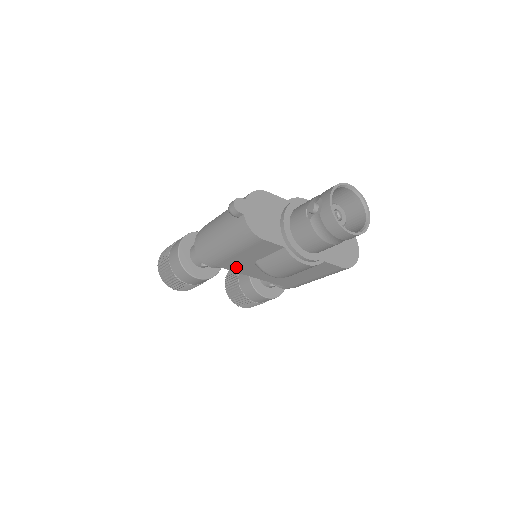
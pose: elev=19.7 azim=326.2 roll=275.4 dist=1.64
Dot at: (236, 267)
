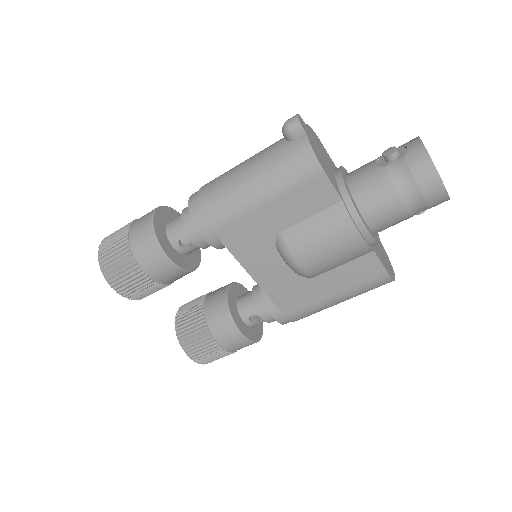
Dot at: (243, 243)
